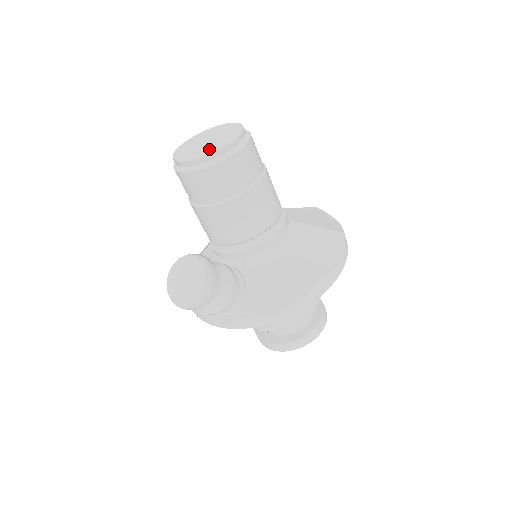
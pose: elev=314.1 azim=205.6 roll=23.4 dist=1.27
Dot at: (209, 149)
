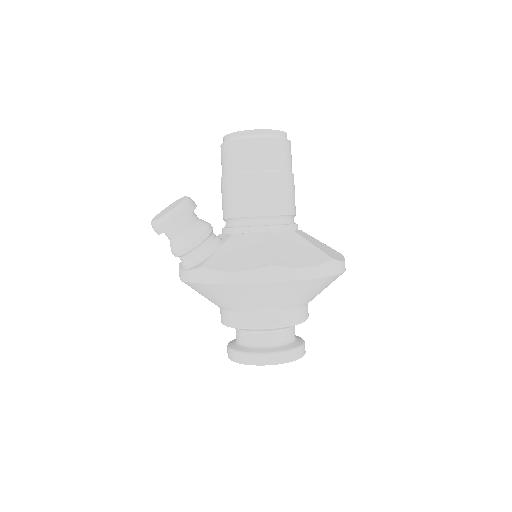
Dot at: occluded
